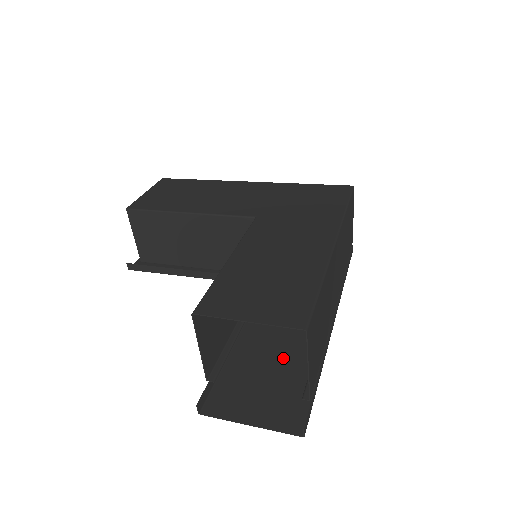
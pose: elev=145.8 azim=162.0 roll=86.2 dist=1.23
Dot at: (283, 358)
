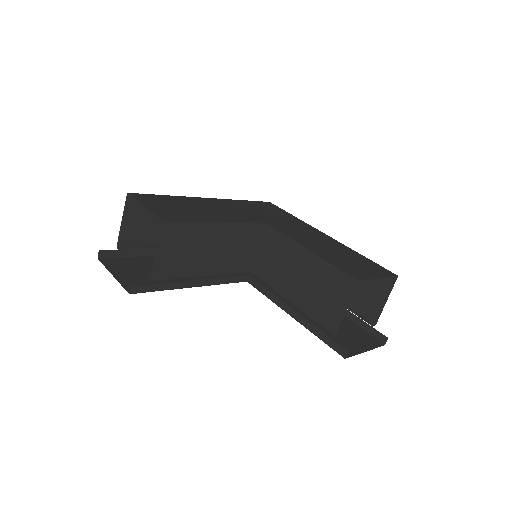
Dot at: occluded
